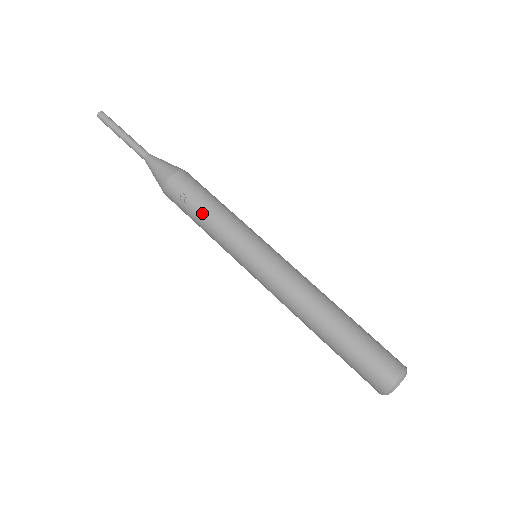
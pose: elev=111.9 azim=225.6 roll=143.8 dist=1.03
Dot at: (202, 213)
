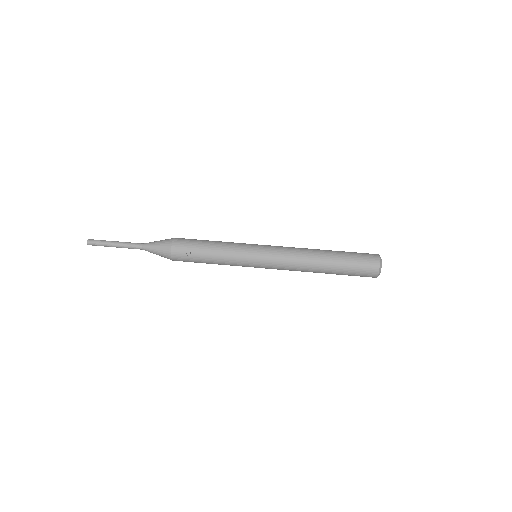
Dot at: (208, 254)
